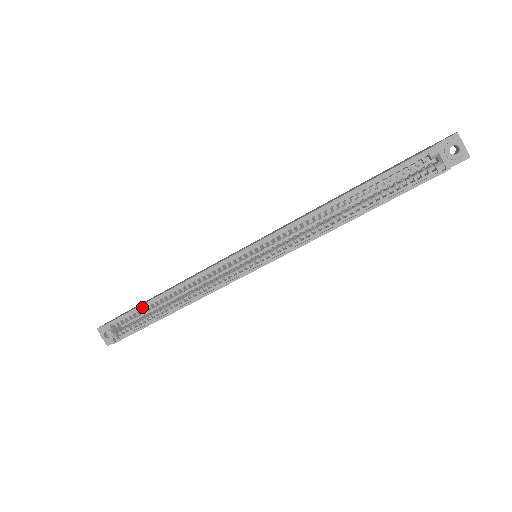
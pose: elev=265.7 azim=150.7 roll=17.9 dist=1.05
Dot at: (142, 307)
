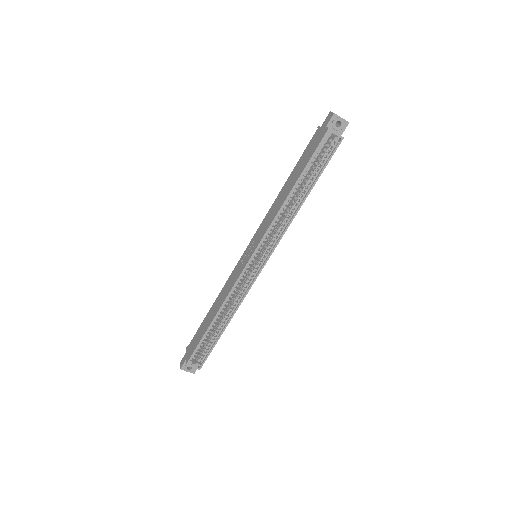
Dot at: (205, 335)
